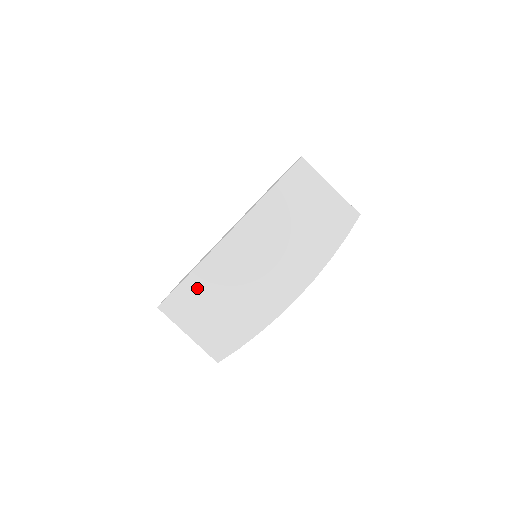
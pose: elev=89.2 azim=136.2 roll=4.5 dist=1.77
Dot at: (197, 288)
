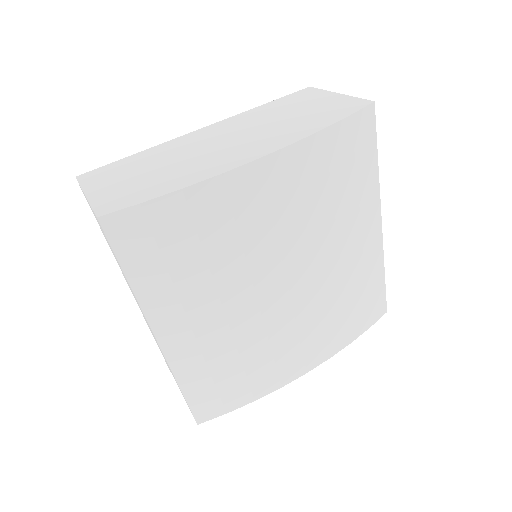
Dot at: (134, 162)
